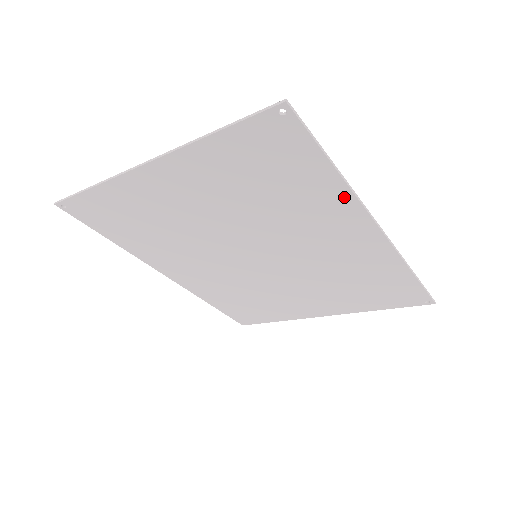
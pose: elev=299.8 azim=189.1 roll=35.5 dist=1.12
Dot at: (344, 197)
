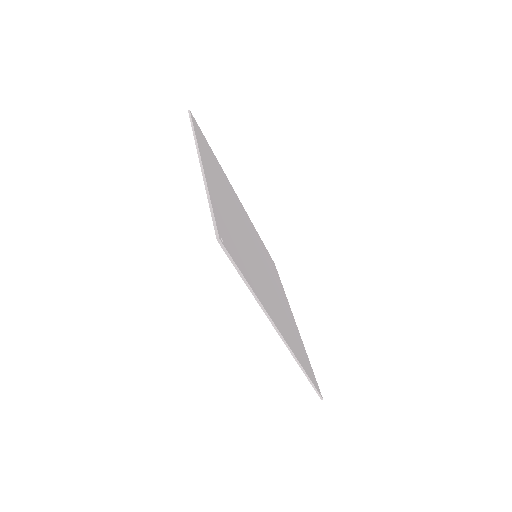
Dot at: occluded
